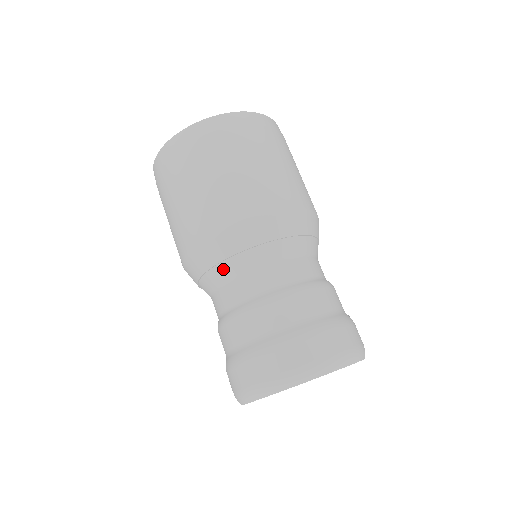
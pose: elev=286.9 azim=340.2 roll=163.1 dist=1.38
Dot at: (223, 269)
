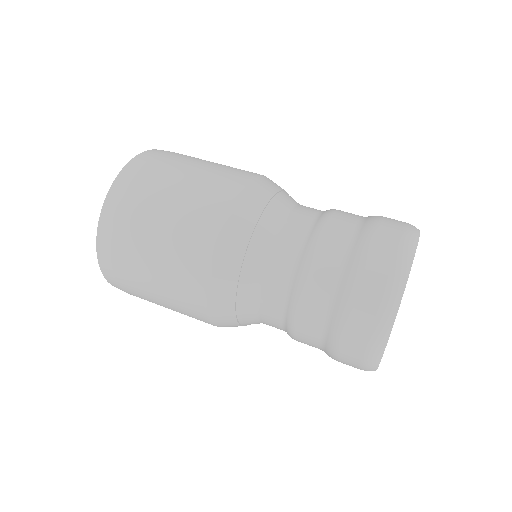
Dot at: (245, 292)
